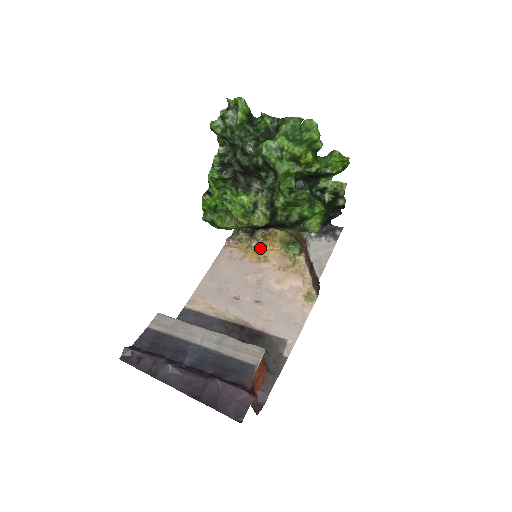
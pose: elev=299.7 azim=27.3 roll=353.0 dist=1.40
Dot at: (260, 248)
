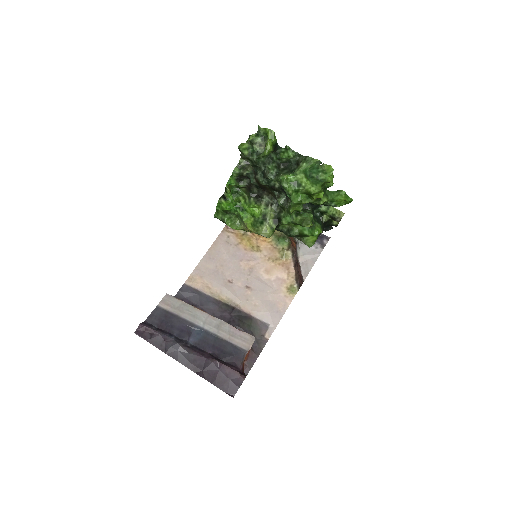
Dot at: (254, 238)
